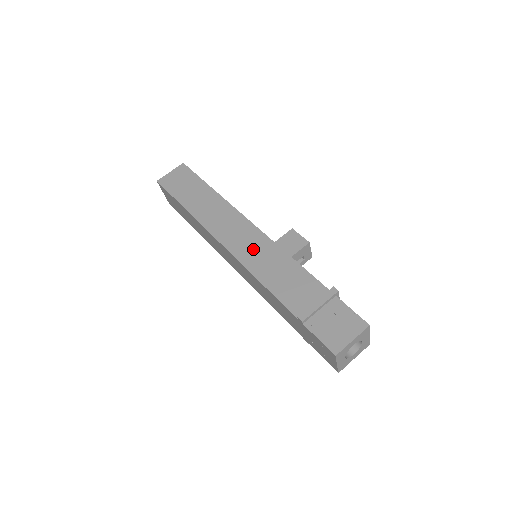
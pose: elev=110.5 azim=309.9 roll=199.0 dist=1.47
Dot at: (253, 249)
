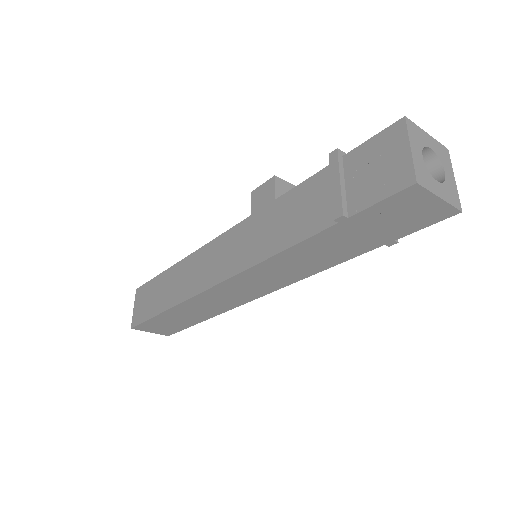
Dot at: (238, 249)
